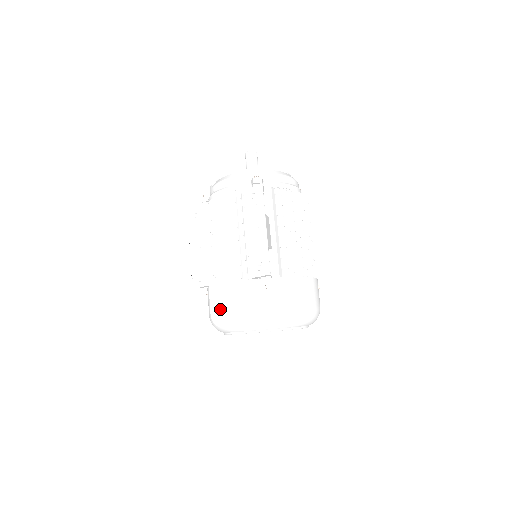
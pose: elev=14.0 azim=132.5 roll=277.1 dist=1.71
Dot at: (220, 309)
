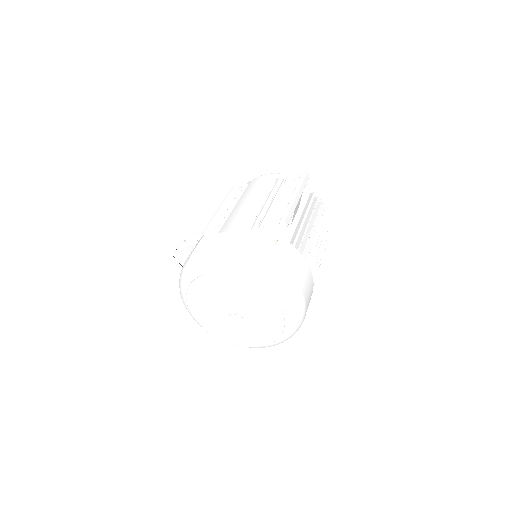
Dot at: (207, 249)
